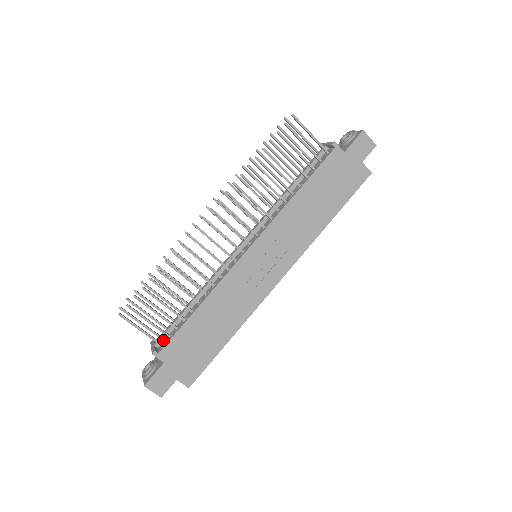
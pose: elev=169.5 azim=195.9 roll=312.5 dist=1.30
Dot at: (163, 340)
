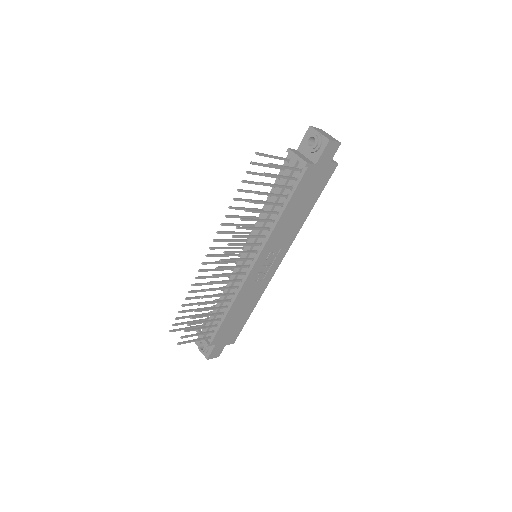
Dot at: occluded
